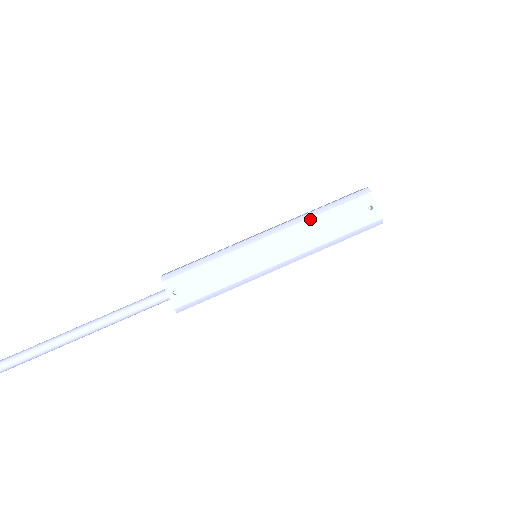
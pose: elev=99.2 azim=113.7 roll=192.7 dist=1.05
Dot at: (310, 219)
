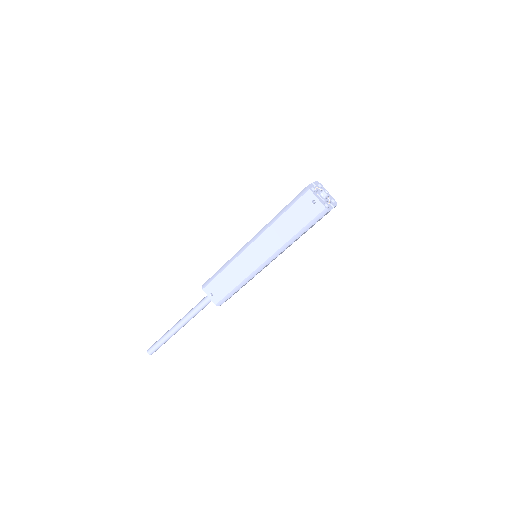
Dot at: (273, 224)
